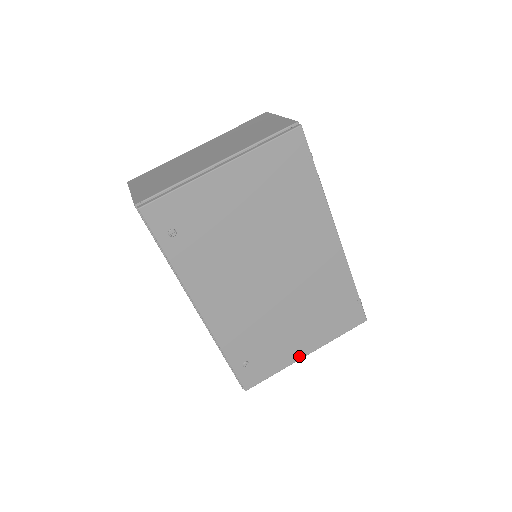
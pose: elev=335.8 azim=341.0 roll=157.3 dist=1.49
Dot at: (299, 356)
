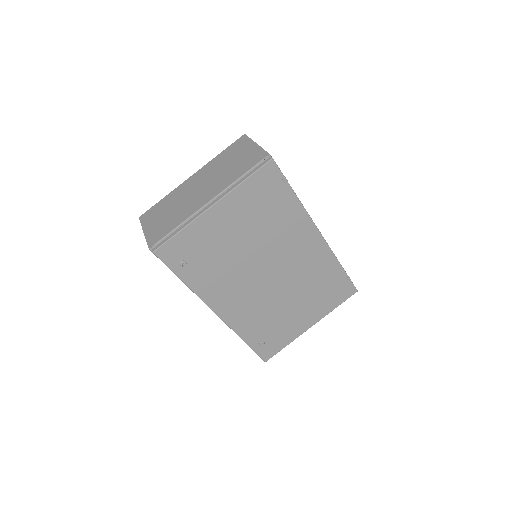
Dot at: (305, 329)
